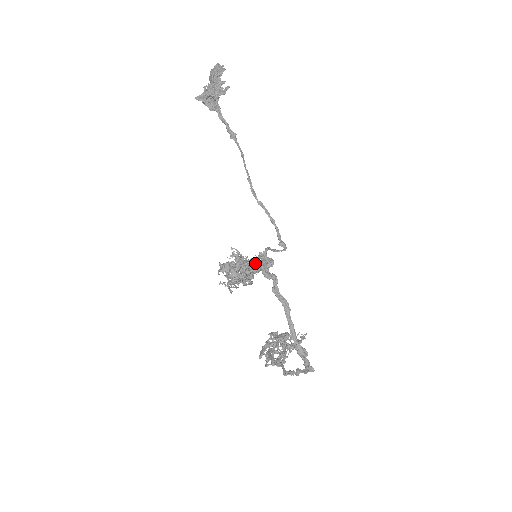
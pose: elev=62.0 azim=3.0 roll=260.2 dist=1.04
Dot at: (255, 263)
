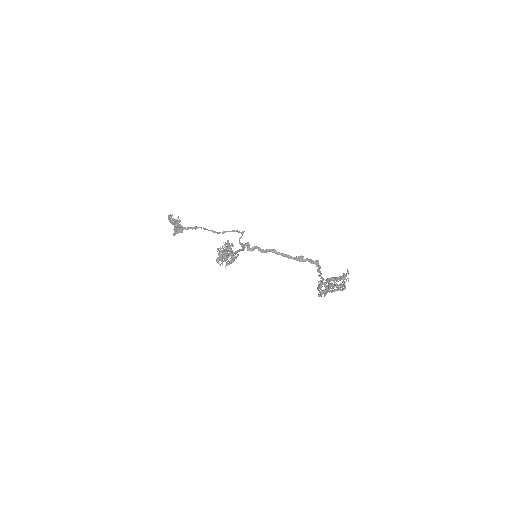
Dot at: (224, 244)
